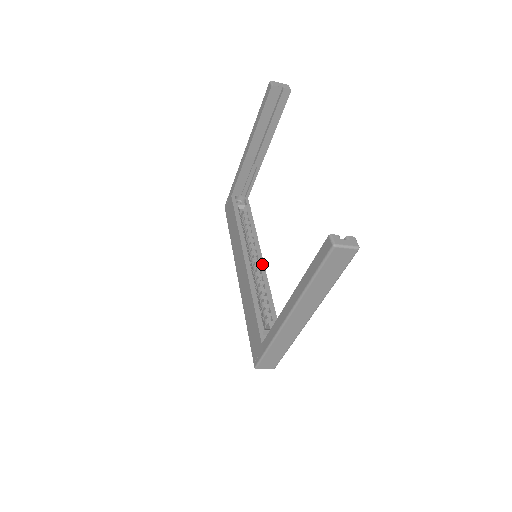
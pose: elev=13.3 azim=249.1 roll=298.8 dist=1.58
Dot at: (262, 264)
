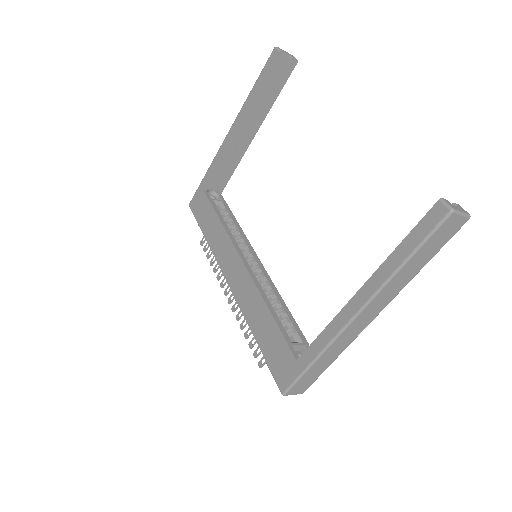
Dot at: (262, 266)
